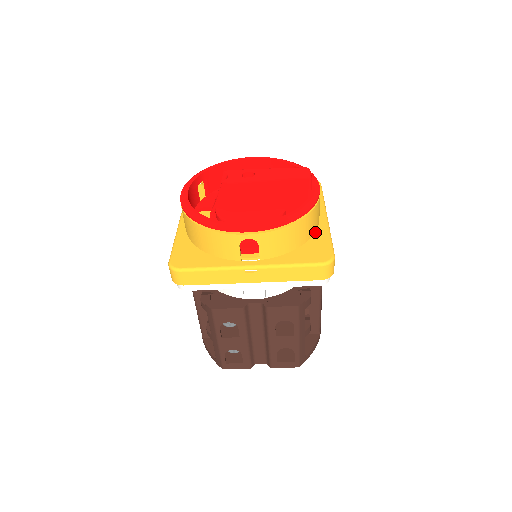
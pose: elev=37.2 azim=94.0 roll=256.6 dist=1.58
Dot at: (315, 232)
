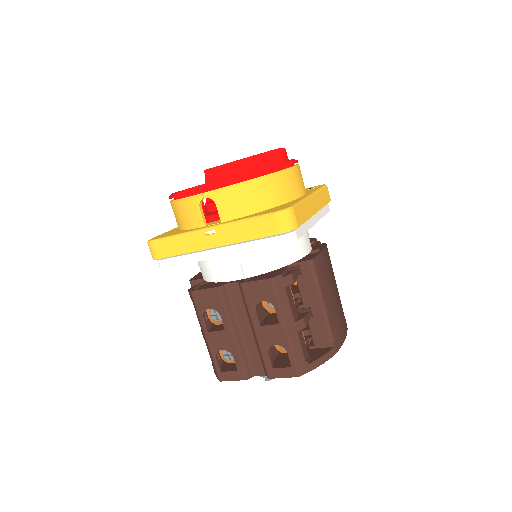
Dot at: (288, 202)
